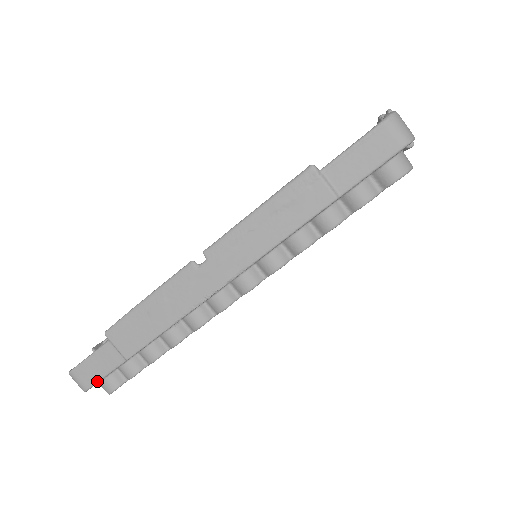
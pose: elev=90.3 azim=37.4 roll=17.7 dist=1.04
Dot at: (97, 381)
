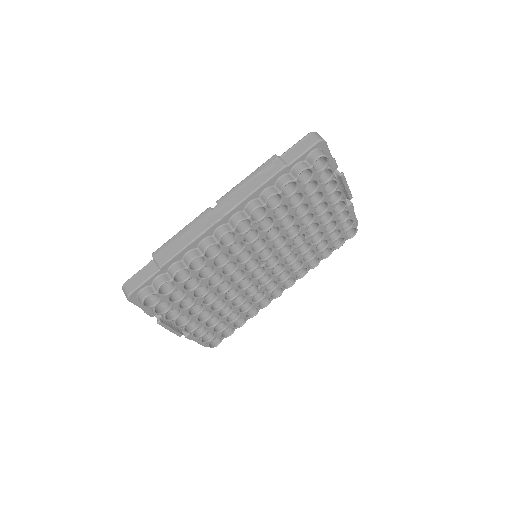
Dot at: (138, 286)
